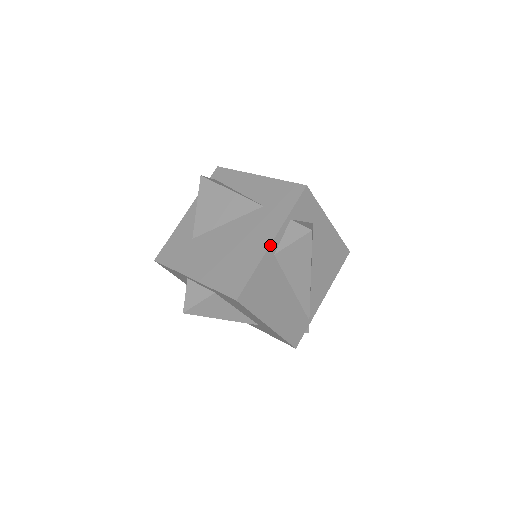
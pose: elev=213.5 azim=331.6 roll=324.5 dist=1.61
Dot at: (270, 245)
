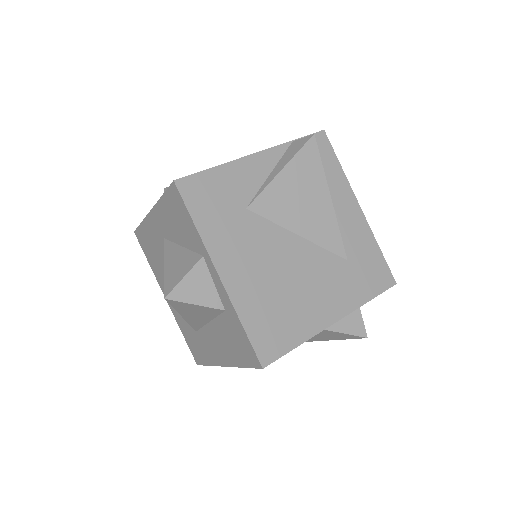
Dot at: occluded
